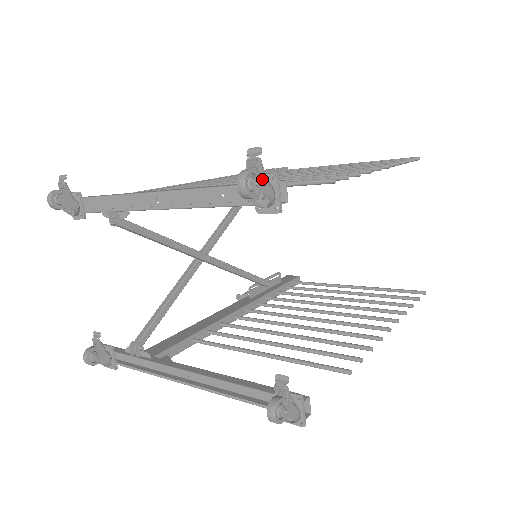
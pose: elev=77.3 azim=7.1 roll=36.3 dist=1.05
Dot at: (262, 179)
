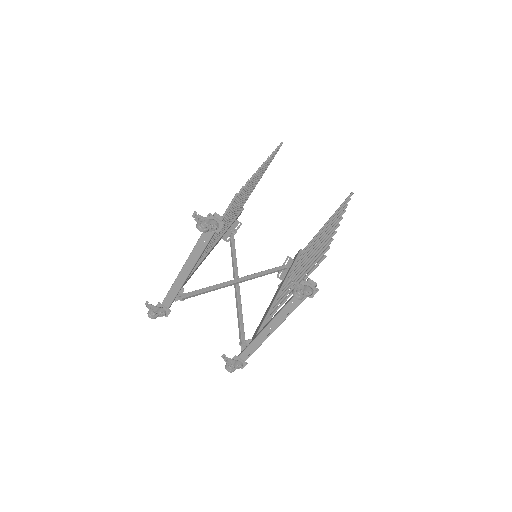
Dot at: (206, 220)
